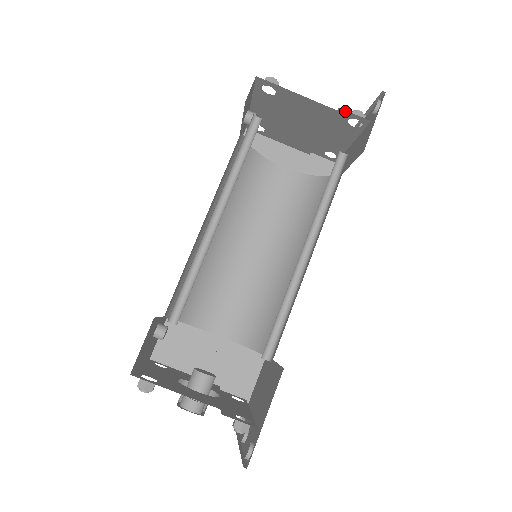
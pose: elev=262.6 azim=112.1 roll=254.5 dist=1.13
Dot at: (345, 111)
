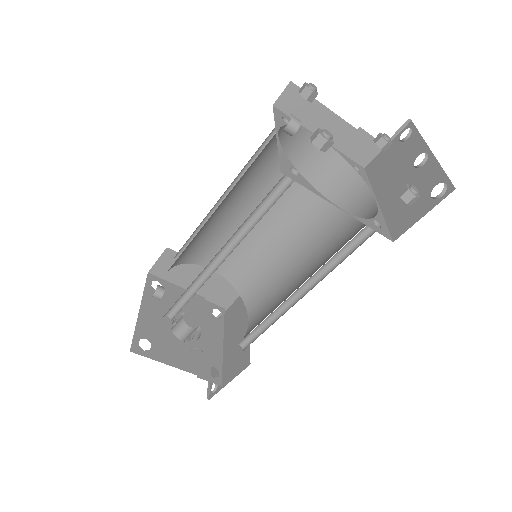
Dot at: occluded
